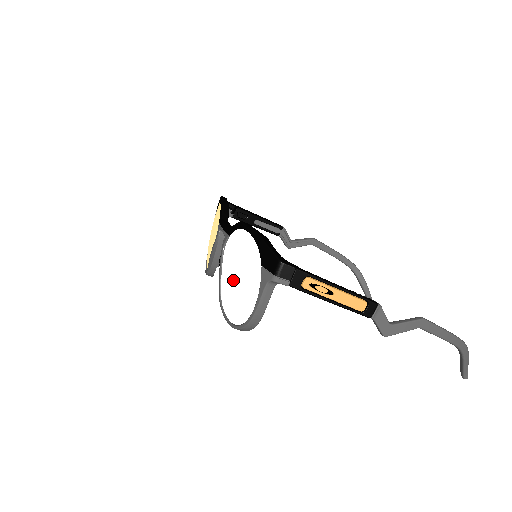
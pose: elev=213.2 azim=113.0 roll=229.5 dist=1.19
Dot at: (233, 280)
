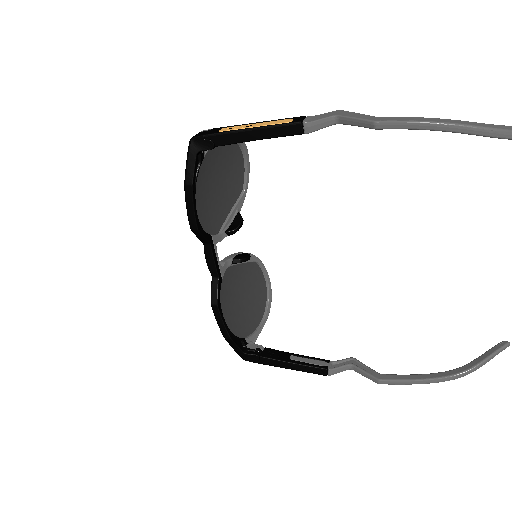
Dot at: (240, 294)
